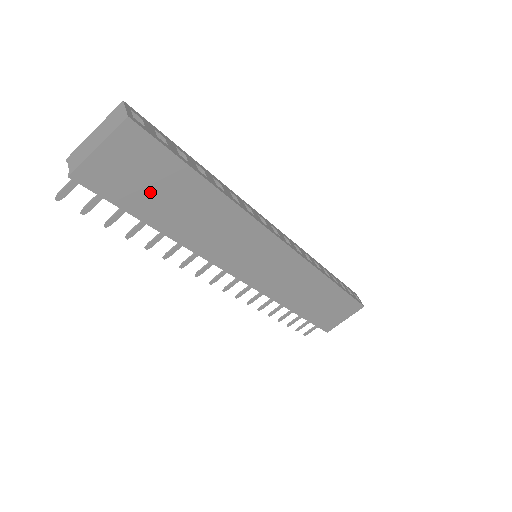
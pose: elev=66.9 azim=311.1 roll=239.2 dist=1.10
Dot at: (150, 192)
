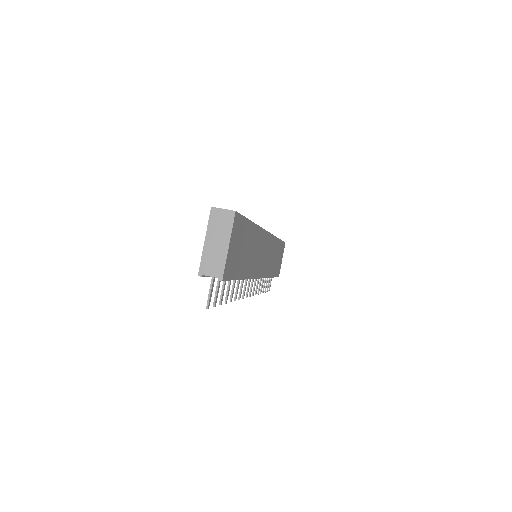
Dot at: (240, 255)
